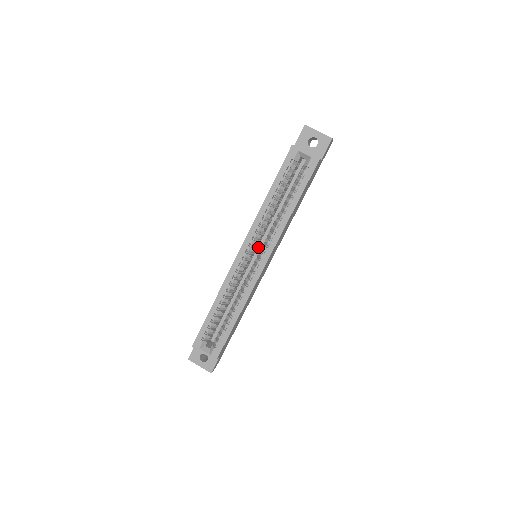
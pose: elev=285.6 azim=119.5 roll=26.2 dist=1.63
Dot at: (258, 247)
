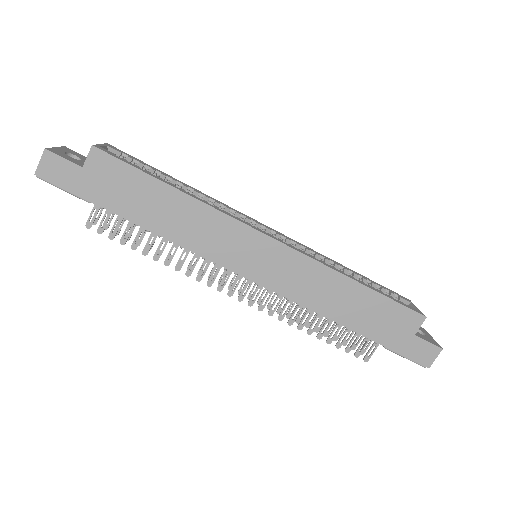
Dot at: occluded
